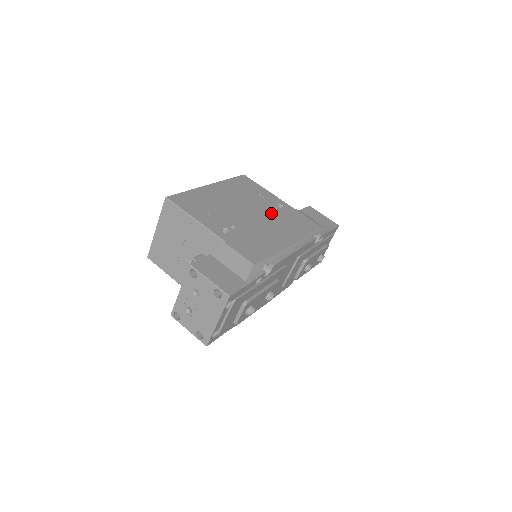
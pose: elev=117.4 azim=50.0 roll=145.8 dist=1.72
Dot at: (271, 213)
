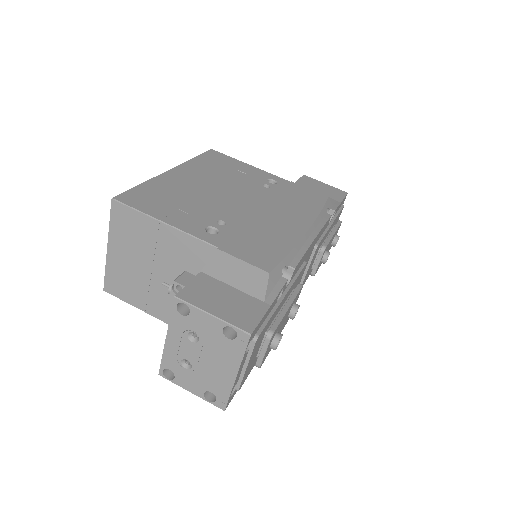
Dot at: (264, 193)
